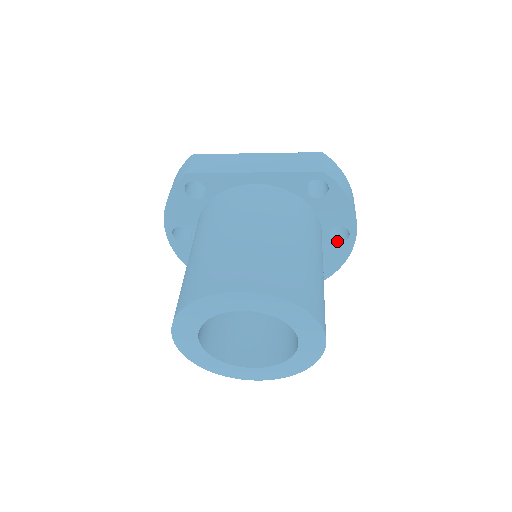
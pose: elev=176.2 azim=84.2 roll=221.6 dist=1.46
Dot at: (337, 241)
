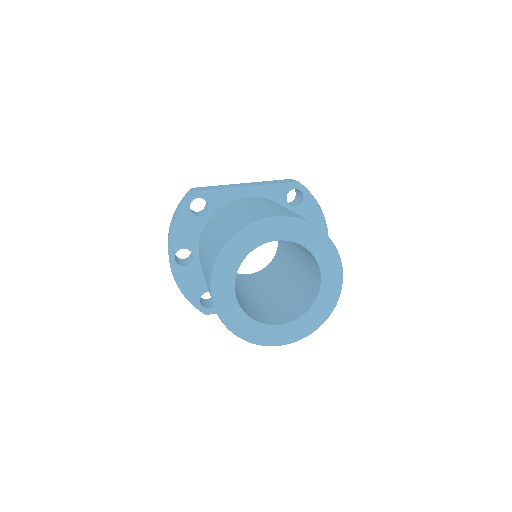
Dot at: occluded
